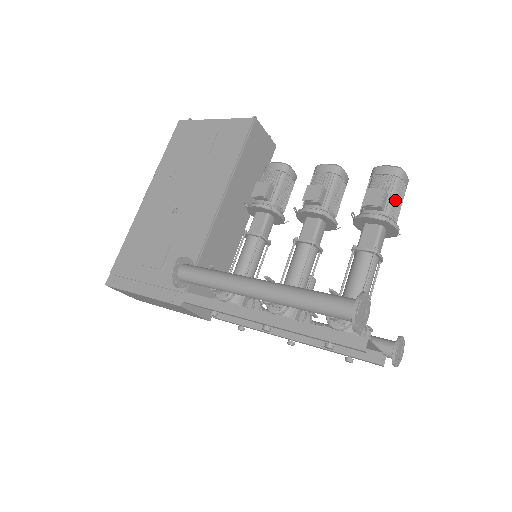
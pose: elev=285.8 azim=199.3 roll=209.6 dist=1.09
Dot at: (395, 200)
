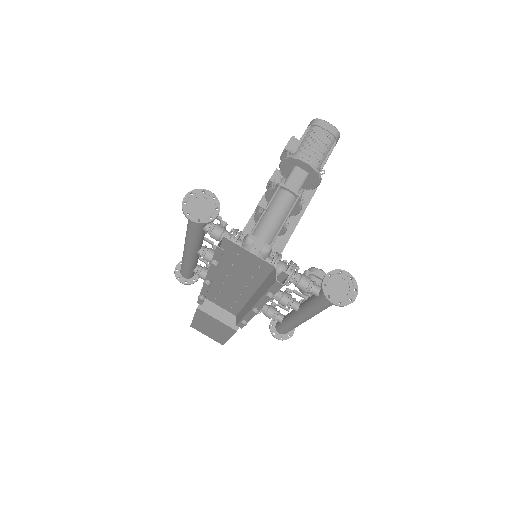
Dot at: (307, 142)
